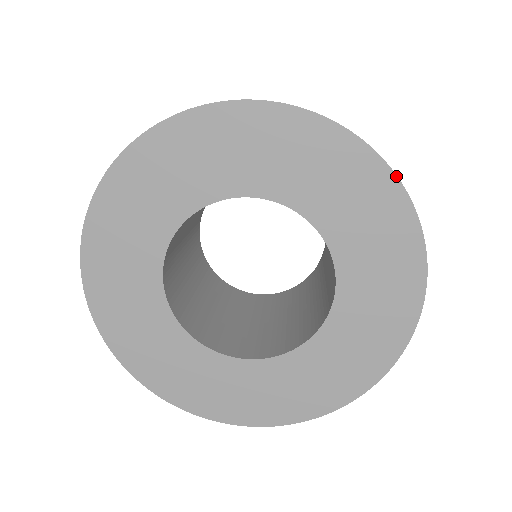
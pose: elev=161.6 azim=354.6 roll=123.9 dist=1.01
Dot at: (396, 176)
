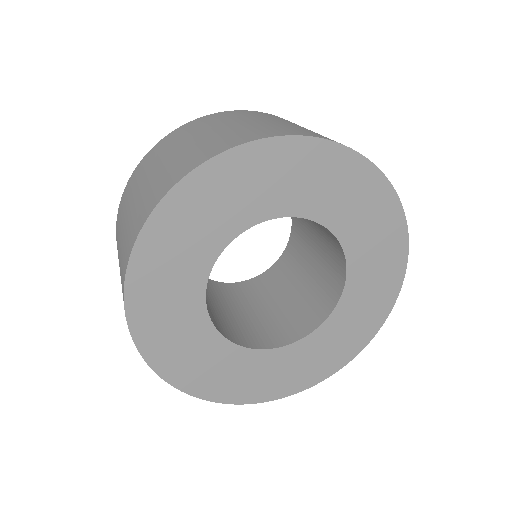
Dot at: (398, 196)
